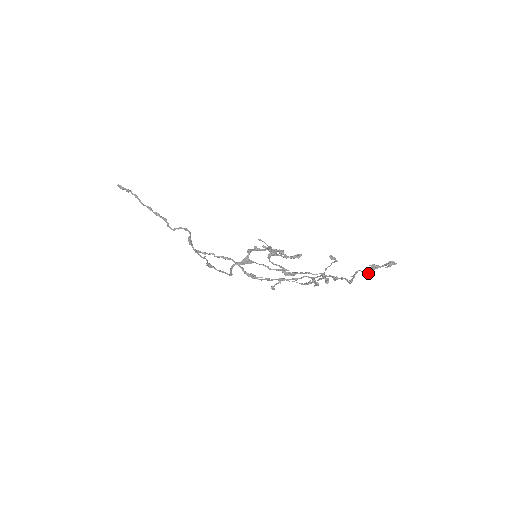
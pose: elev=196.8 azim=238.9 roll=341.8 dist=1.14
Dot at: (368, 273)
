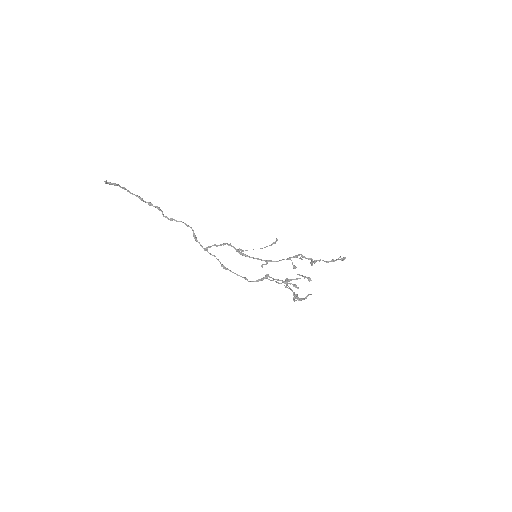
Dot at: occluded
